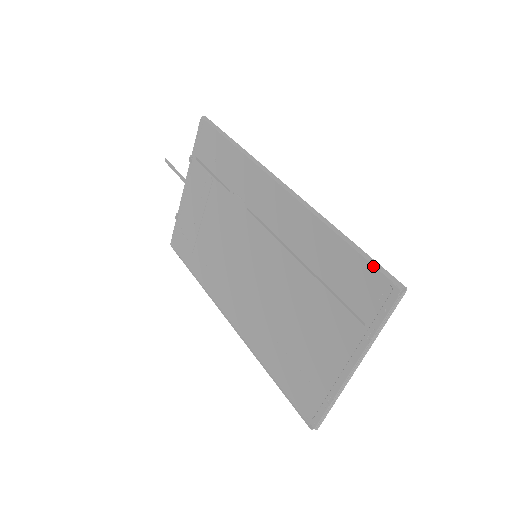
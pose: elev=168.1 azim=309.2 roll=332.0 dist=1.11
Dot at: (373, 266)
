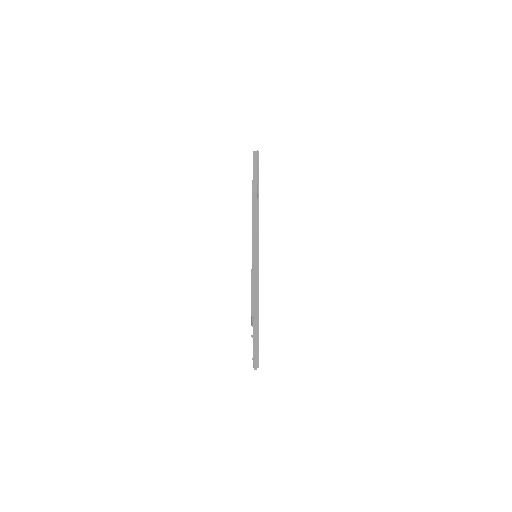
Dot at: (251, 298)
